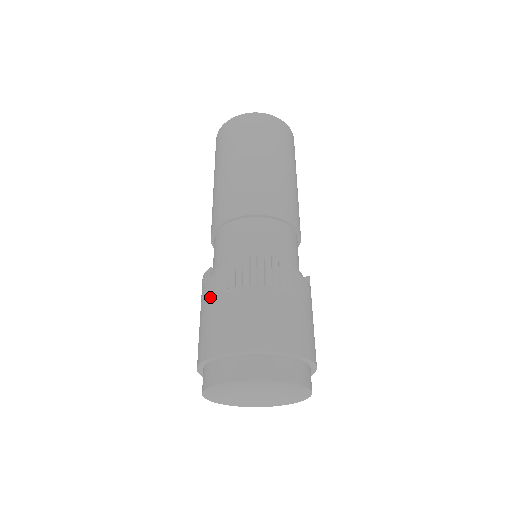
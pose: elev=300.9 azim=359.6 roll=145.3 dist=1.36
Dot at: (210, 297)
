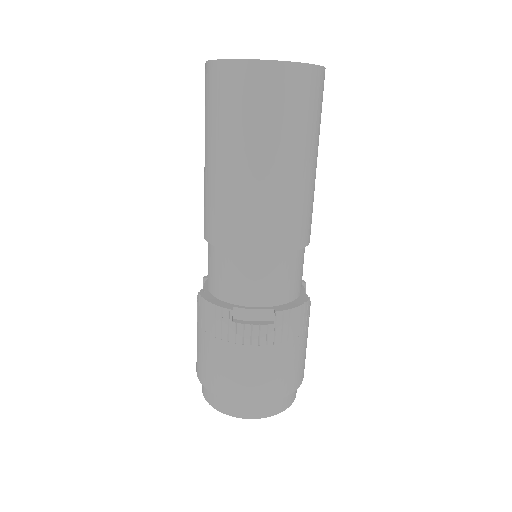
Dot at: (234, 345)
